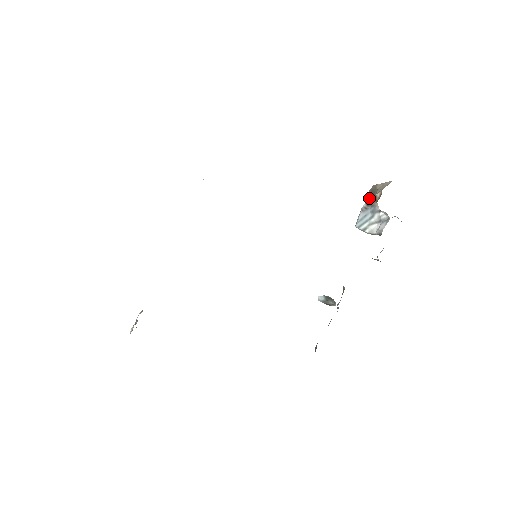
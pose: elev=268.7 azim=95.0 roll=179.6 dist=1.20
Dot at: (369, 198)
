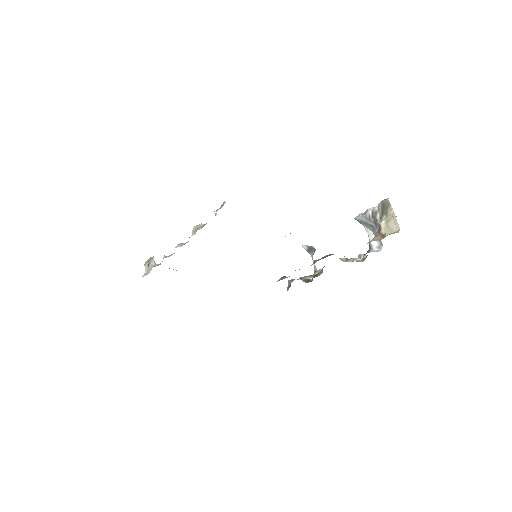
Dot at: (377, 210)
